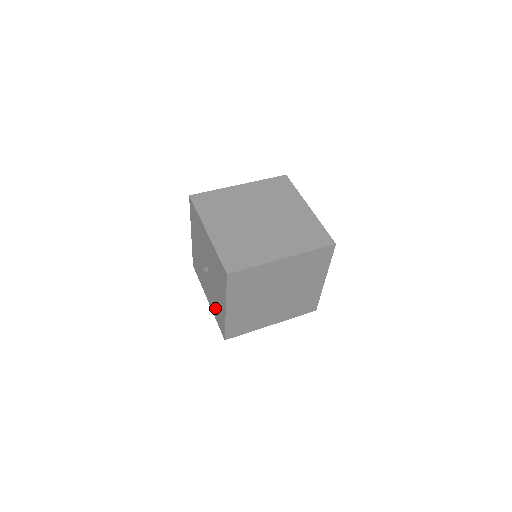
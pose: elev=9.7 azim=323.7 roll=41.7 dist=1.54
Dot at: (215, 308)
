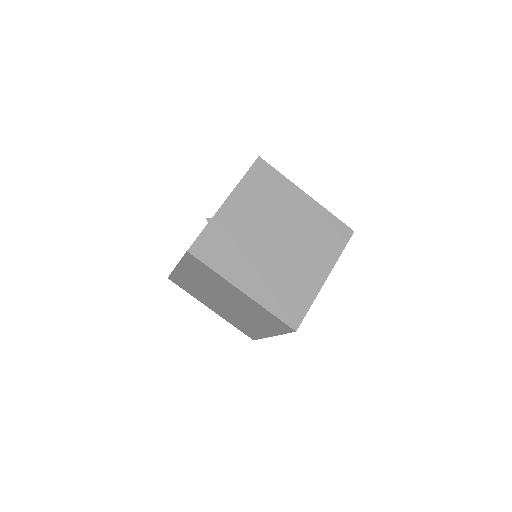
Dot at: occluded
